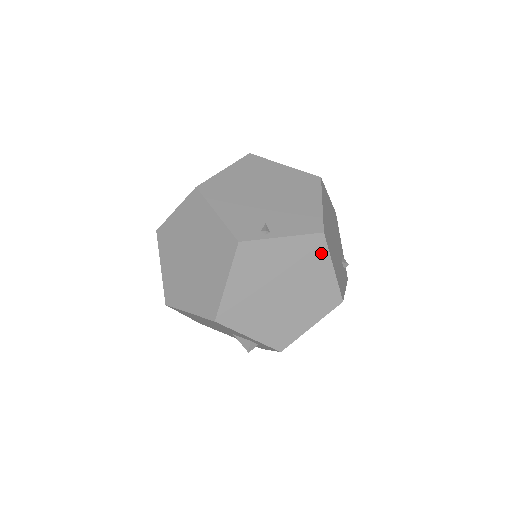
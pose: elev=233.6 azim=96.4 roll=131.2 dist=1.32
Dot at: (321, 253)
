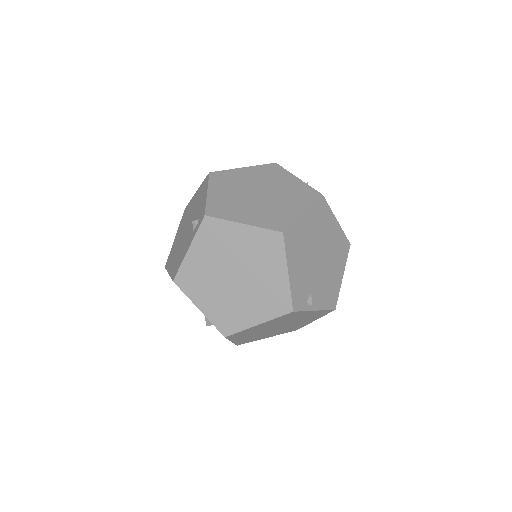
Dot at: (320, 316)
